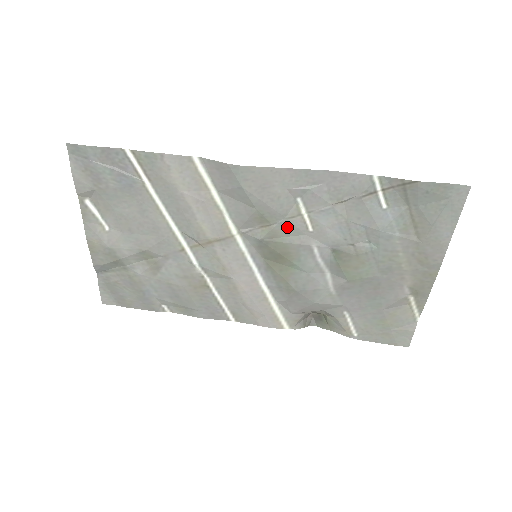
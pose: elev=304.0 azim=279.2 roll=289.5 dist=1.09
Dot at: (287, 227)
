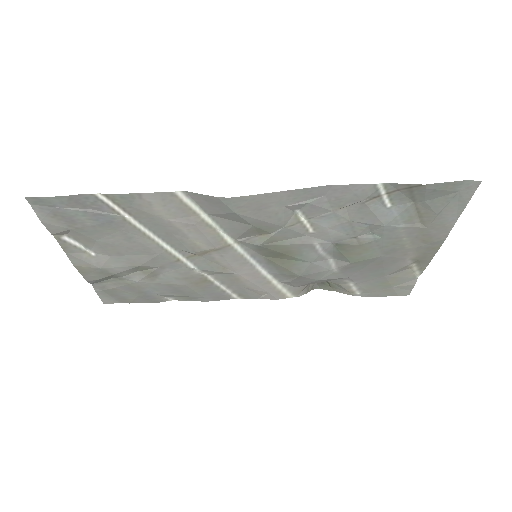
Dot at: (287, 233)
